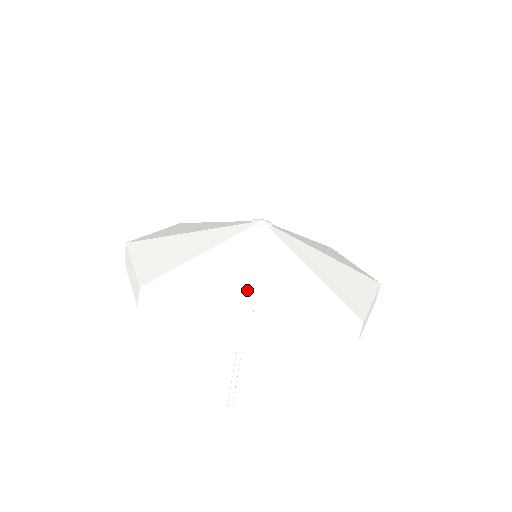
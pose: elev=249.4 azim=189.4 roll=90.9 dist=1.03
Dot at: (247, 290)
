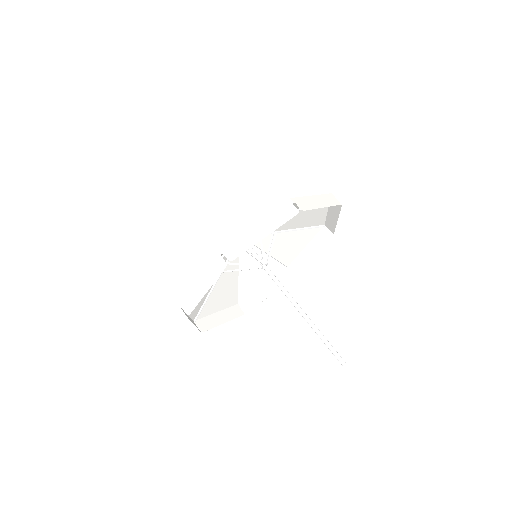
Dot at: occluded
